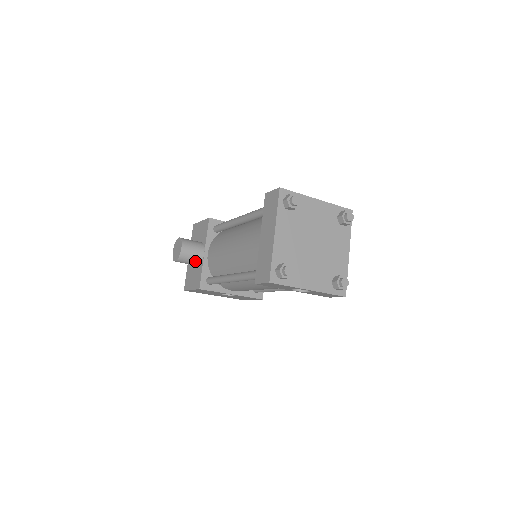
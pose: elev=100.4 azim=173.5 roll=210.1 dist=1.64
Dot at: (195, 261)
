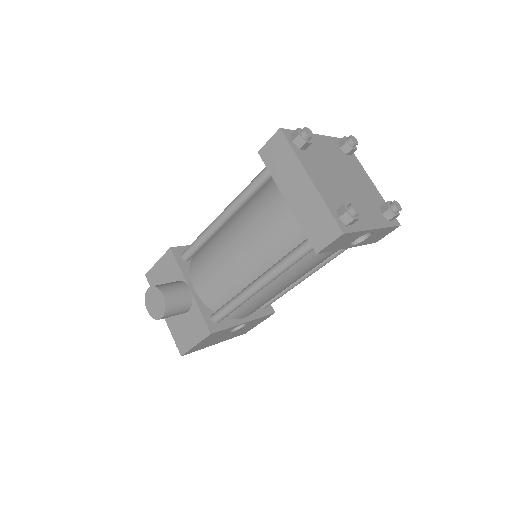
Dot at: (185, 305)
